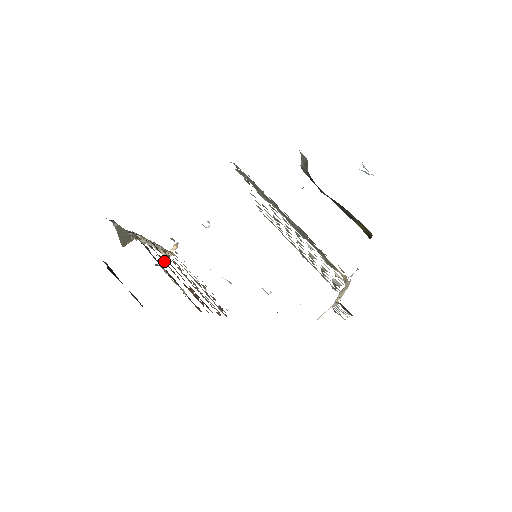
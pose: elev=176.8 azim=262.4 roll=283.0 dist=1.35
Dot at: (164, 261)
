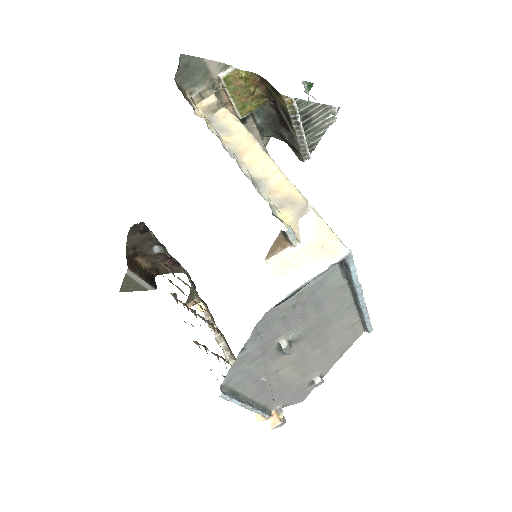
Dot at: occluded
